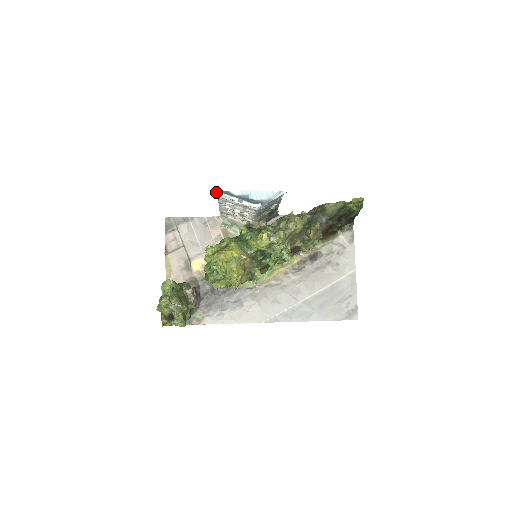
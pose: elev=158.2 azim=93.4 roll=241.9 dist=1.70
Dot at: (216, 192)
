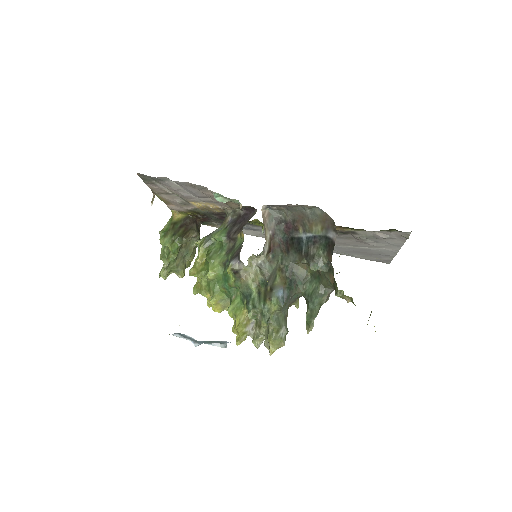
Dot at: (169, 334)
